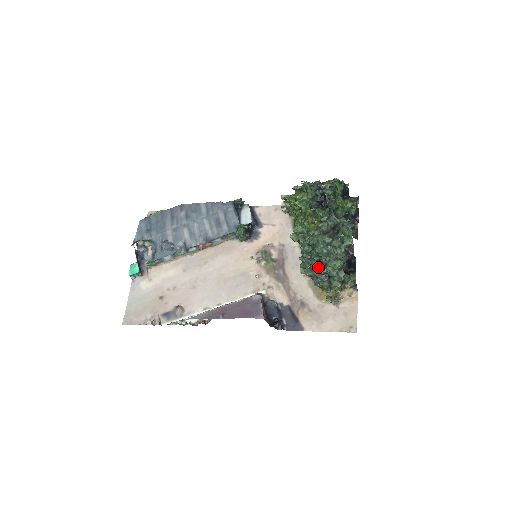
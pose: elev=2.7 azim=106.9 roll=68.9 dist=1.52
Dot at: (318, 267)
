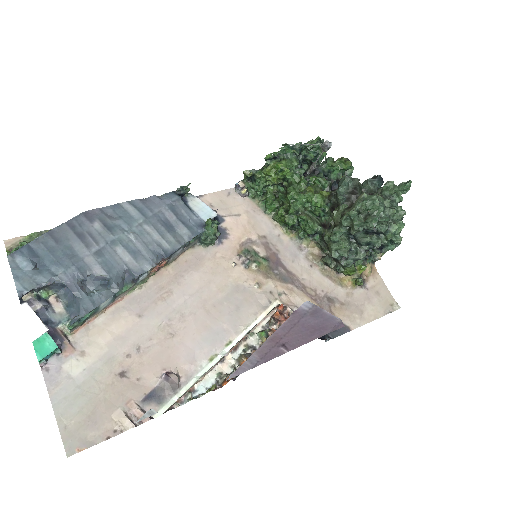
Dot at: (374, 238)
